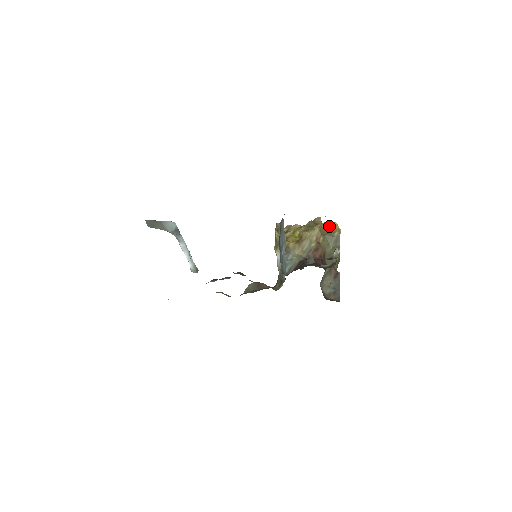
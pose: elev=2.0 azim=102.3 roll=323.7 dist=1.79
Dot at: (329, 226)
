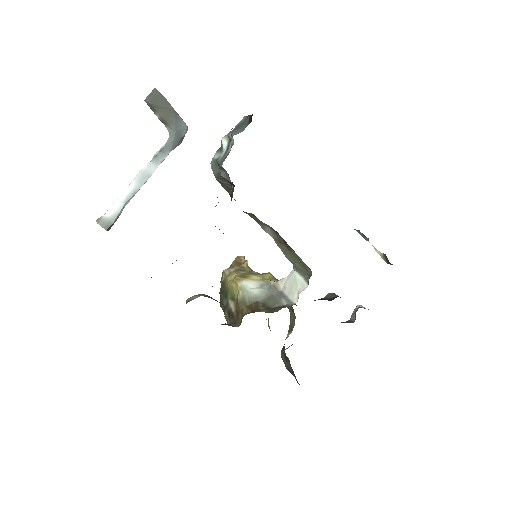
Dot at: occluded
